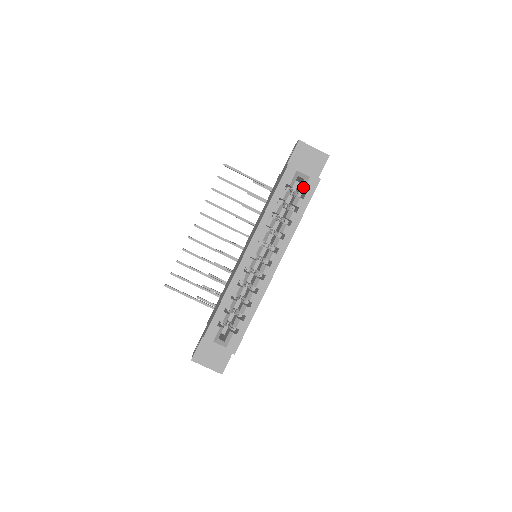
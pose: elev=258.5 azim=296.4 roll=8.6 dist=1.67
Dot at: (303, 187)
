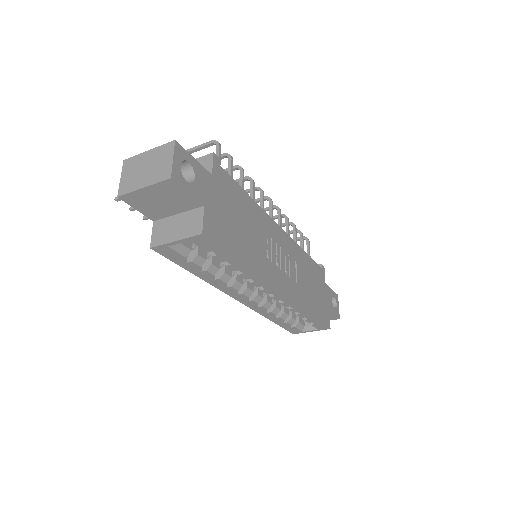
Dot at: occluded
